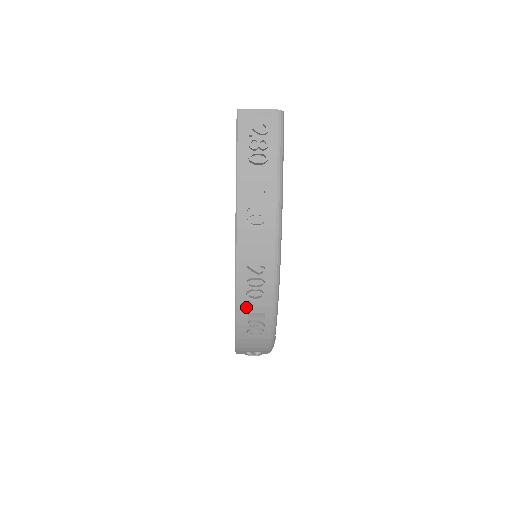
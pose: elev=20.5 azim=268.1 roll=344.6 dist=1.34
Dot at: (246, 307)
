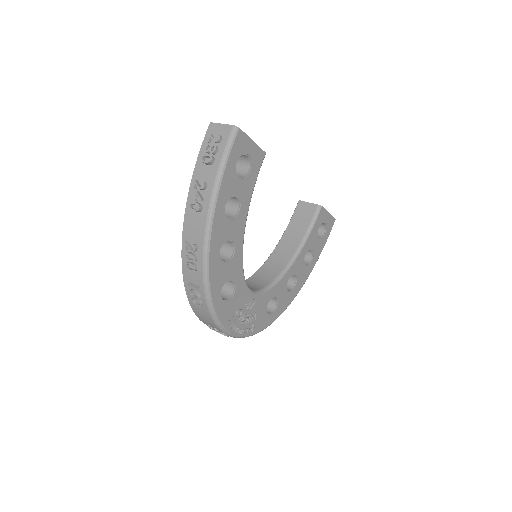
Dot at: (188, 276)
